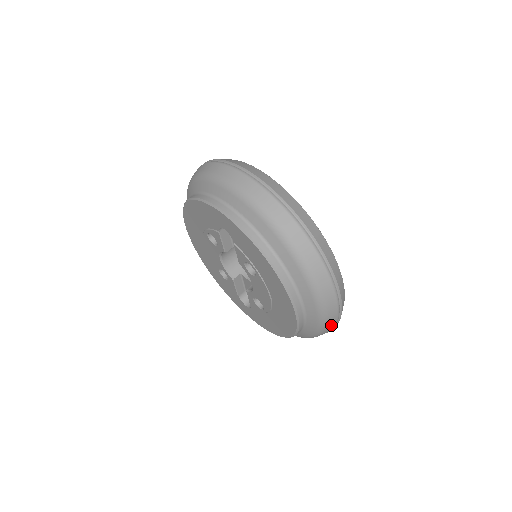
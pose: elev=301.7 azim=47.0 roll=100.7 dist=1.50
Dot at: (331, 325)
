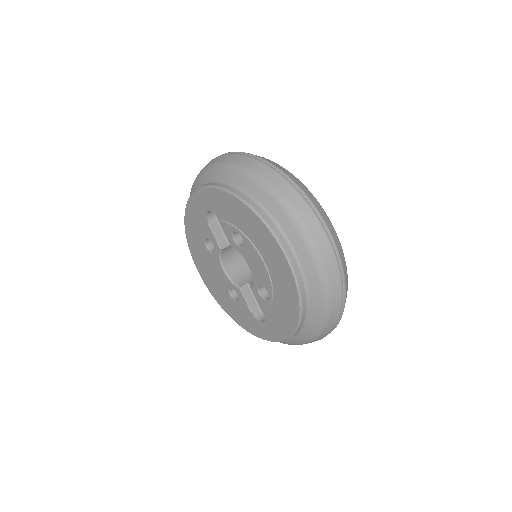
Dot at: (332, 268)
